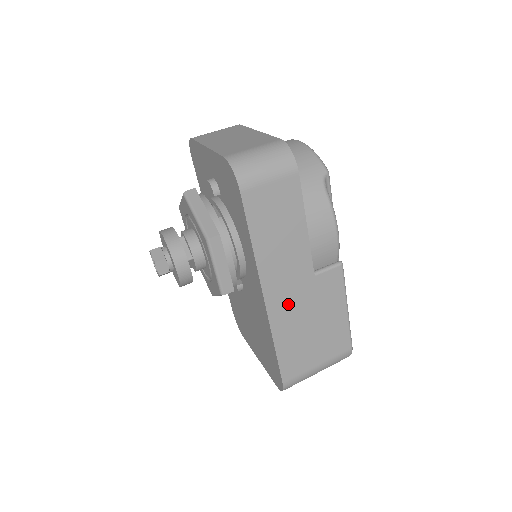
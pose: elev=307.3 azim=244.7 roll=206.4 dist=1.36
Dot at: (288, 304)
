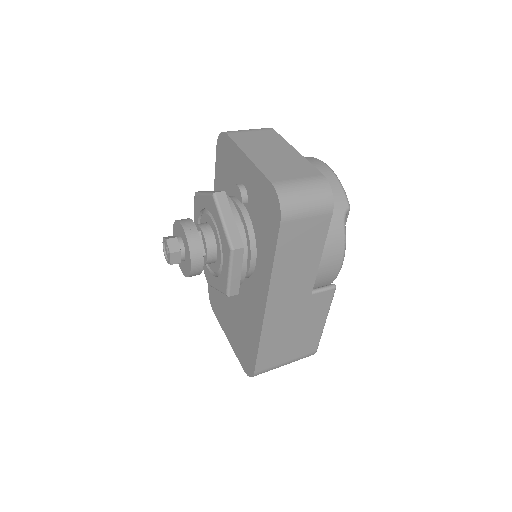
Dot at: (282, 314)
